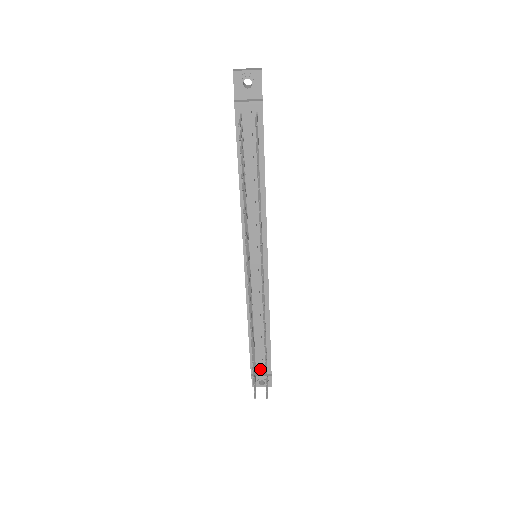
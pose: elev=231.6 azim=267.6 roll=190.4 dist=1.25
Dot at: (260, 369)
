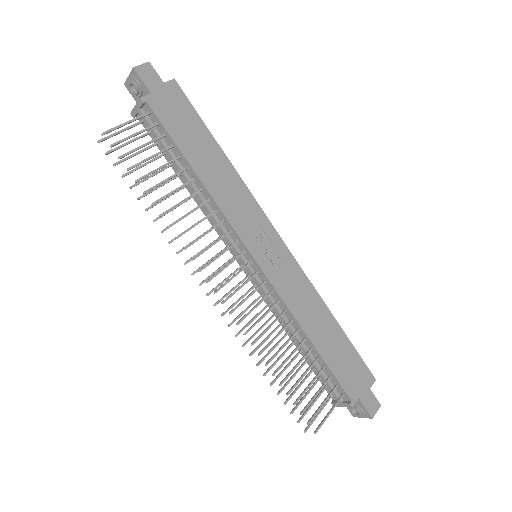
Dot at: (333, 394)
